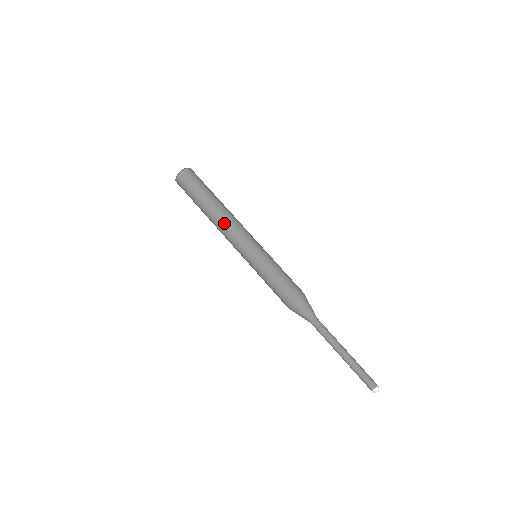
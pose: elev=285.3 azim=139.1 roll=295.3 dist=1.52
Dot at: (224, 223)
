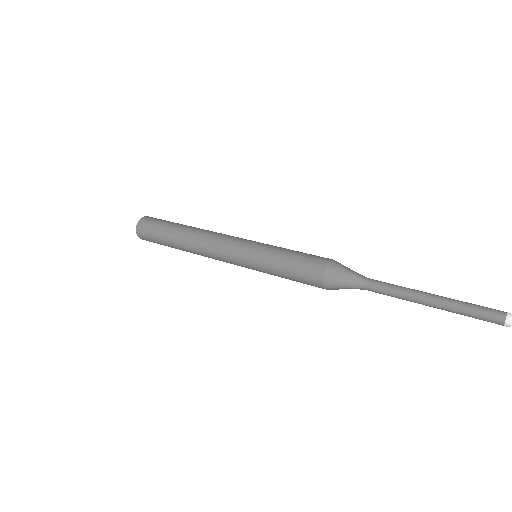
Dot at: (201, 243)
